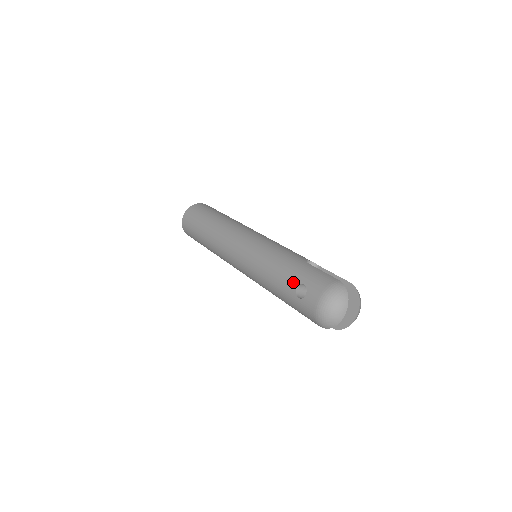
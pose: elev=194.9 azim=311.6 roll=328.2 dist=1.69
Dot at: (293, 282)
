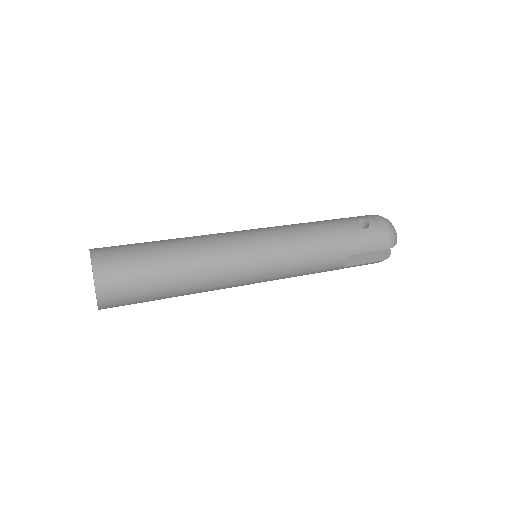
Dot at: (349, 222)
